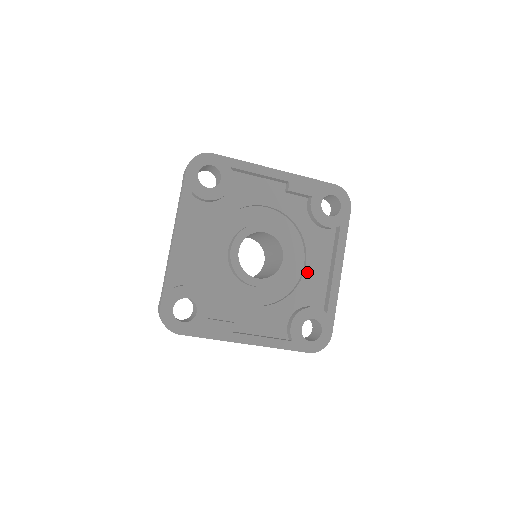
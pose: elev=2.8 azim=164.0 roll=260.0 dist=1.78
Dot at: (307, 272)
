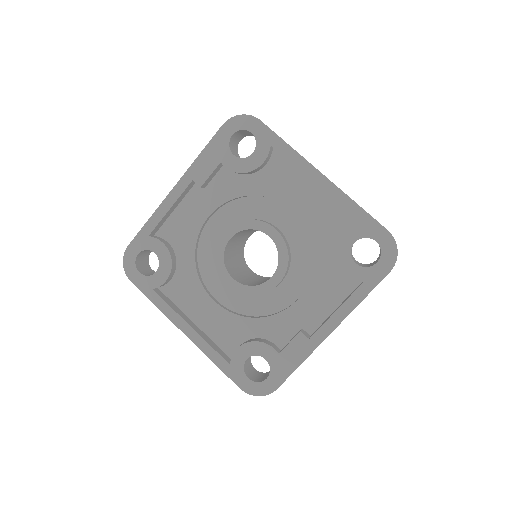
Dot at: (302, 214)
